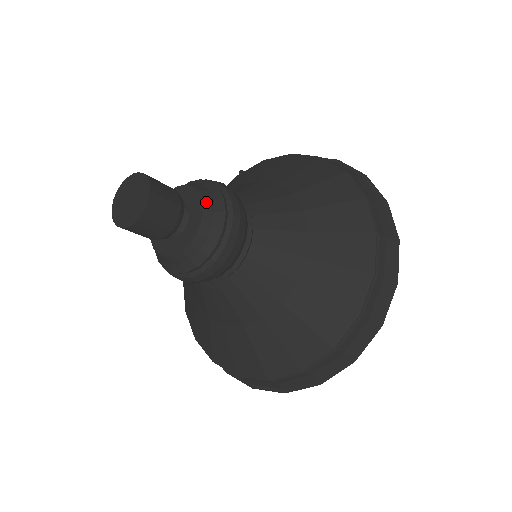
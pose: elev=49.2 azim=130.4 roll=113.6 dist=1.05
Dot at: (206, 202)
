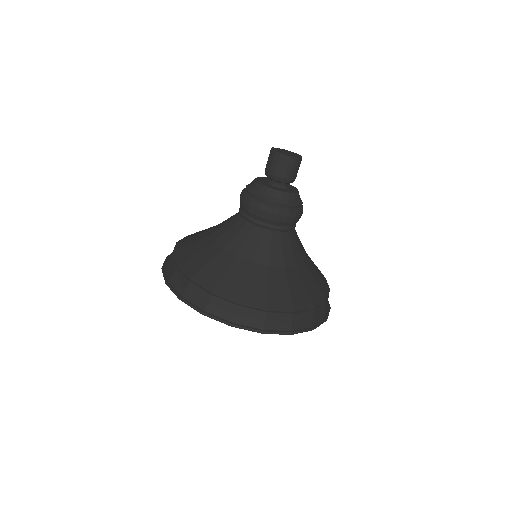
Dot at: occluded
